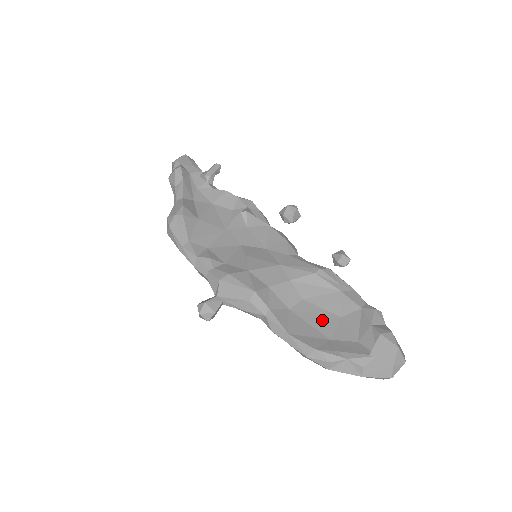
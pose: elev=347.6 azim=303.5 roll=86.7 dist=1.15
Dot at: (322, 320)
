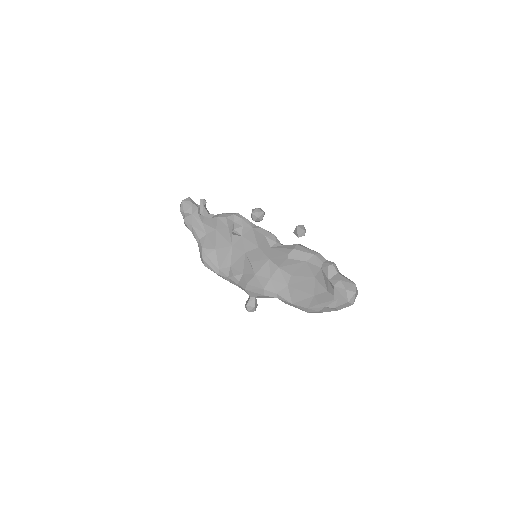
Dot at: (306, 285)
